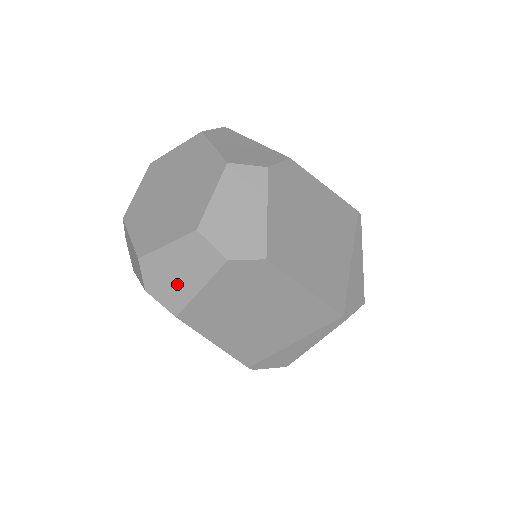
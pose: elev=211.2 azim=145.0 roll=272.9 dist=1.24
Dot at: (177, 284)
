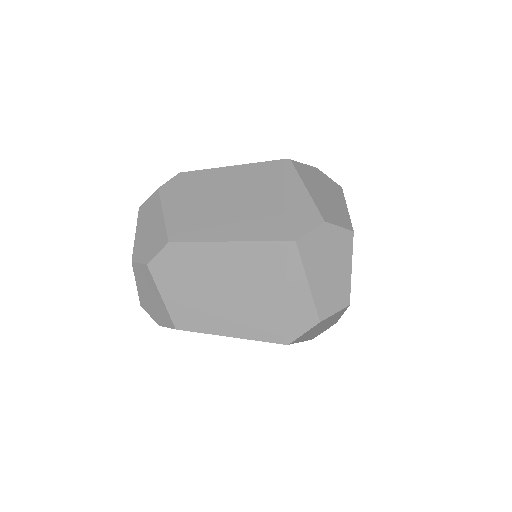
Dot at: (154, 233)
